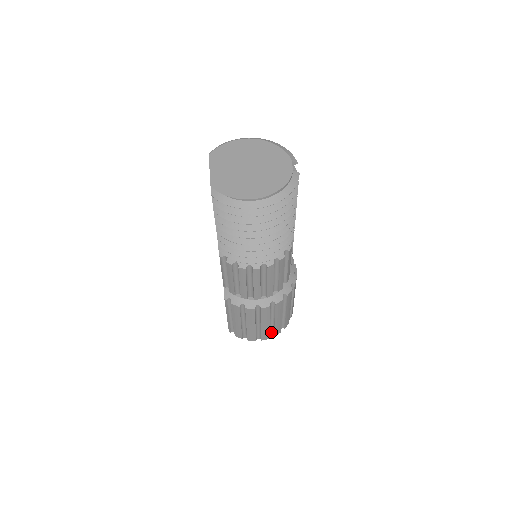
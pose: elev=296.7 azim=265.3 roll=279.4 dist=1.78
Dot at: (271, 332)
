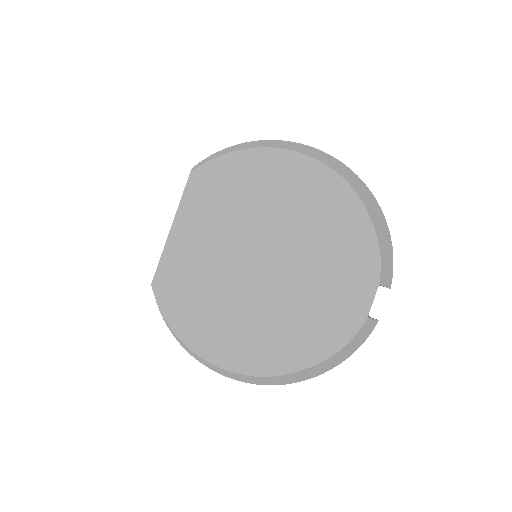
Dot at: occluded
